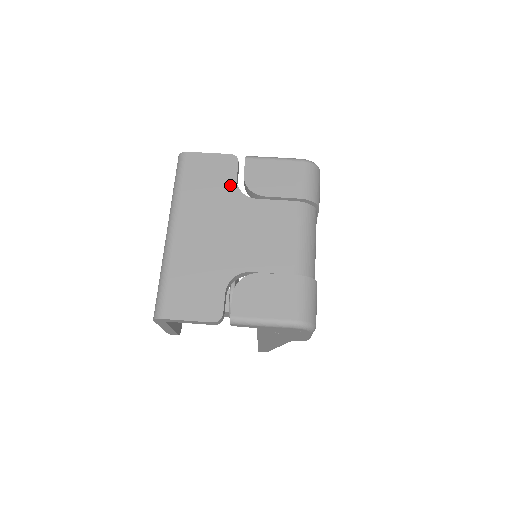
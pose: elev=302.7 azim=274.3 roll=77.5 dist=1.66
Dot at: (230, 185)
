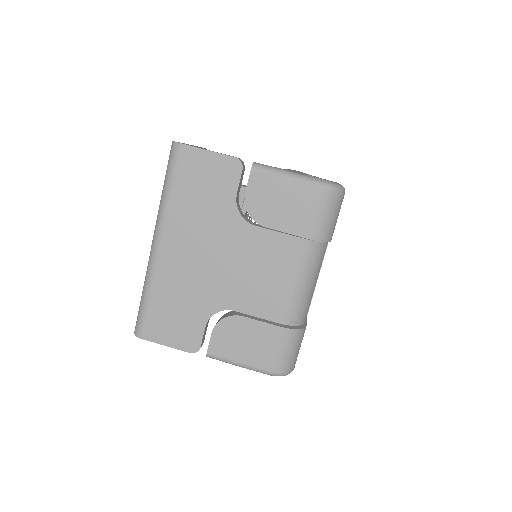
Dot at: (227, 201)
